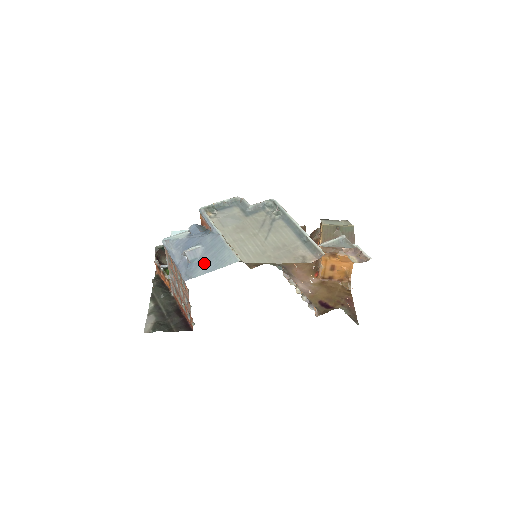
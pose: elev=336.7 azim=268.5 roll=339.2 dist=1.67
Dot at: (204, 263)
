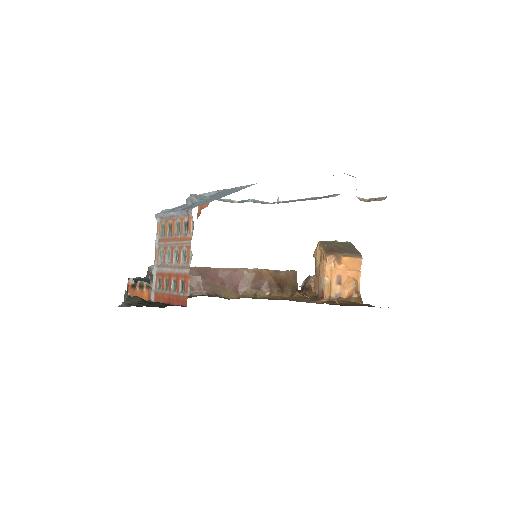
Dot at: (214, 198)
